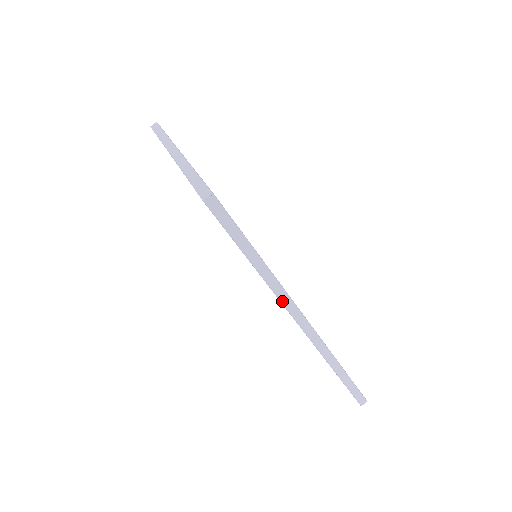
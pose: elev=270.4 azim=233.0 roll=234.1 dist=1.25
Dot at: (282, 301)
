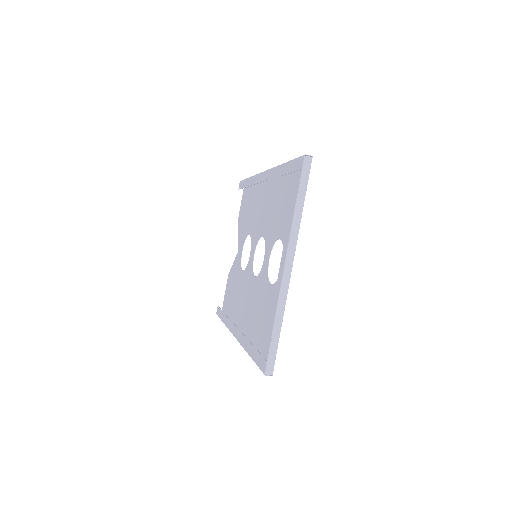
Dot at: (241, 345)
